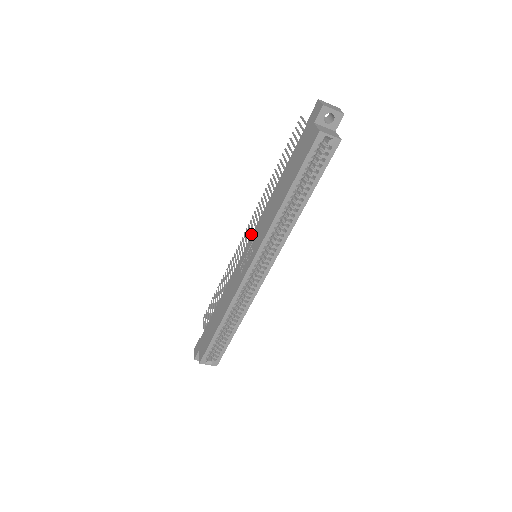
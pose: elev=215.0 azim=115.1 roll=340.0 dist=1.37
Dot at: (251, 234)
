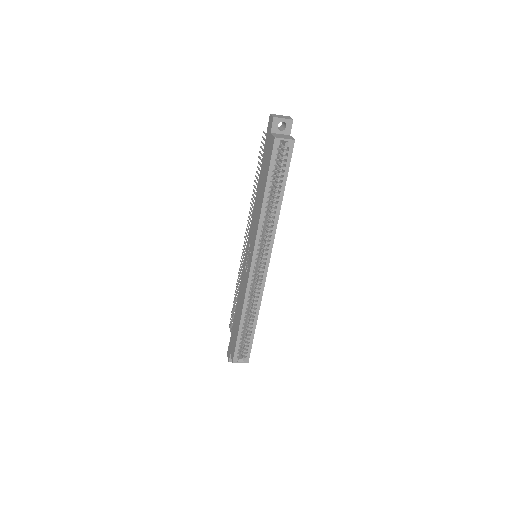
Dot at: occluded
